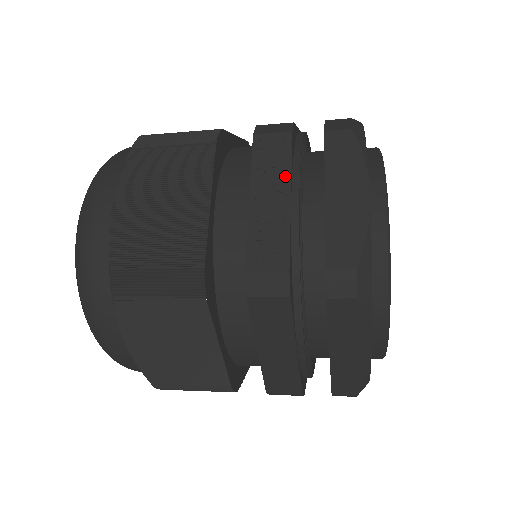
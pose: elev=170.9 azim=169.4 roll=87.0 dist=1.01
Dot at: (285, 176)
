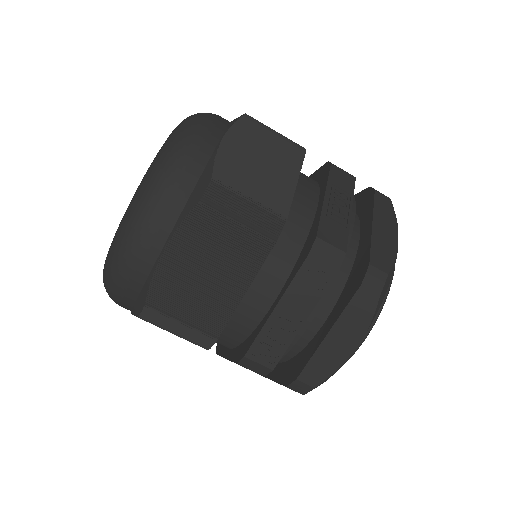
Dot at: (311, 305)
